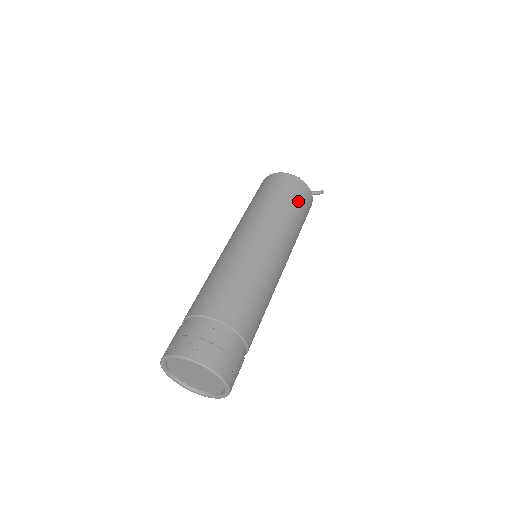
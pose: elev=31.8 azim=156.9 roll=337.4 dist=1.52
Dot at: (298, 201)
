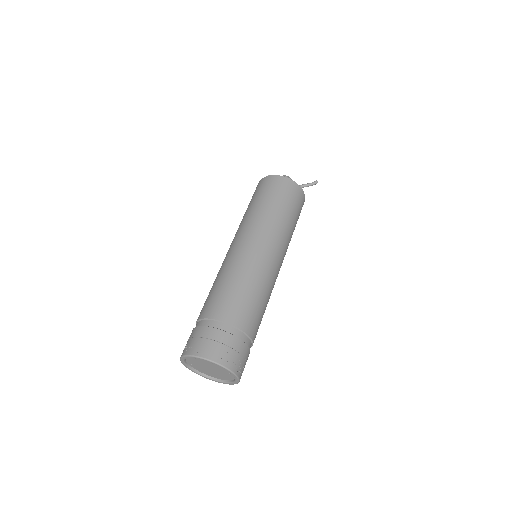
Dot at: (286, 199)
